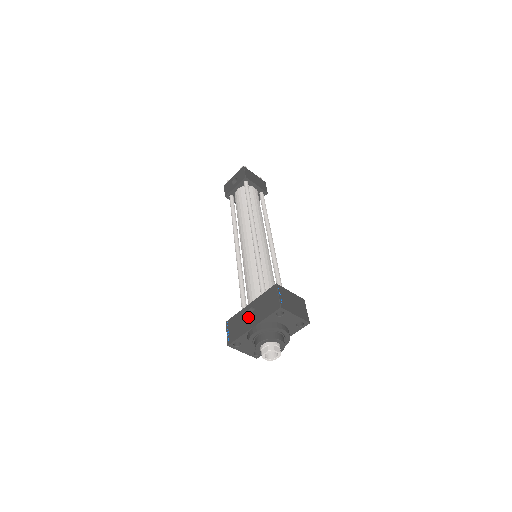
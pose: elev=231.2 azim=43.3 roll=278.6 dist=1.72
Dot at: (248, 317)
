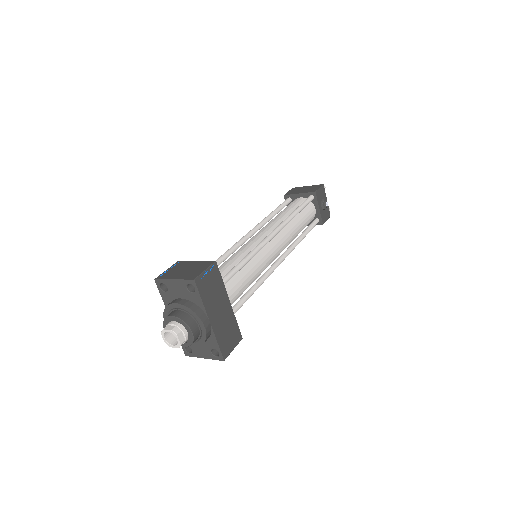
Dot at: occluded
